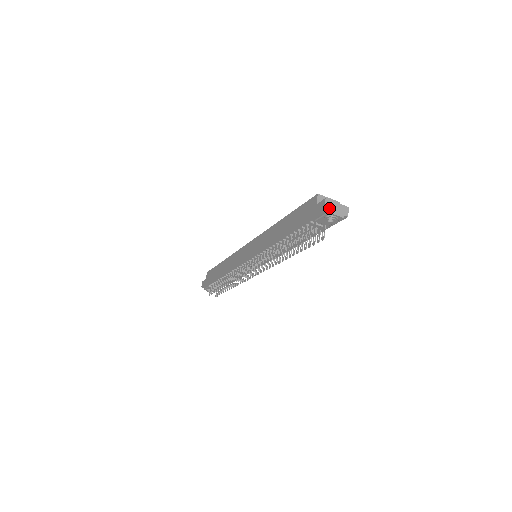
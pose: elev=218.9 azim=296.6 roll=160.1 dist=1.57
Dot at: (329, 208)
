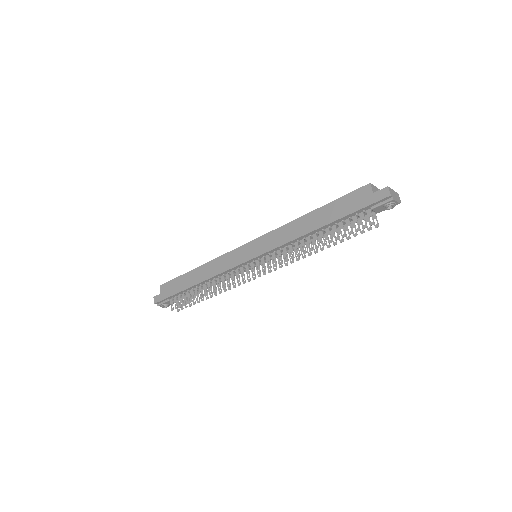
Dot at: (392, 195)
